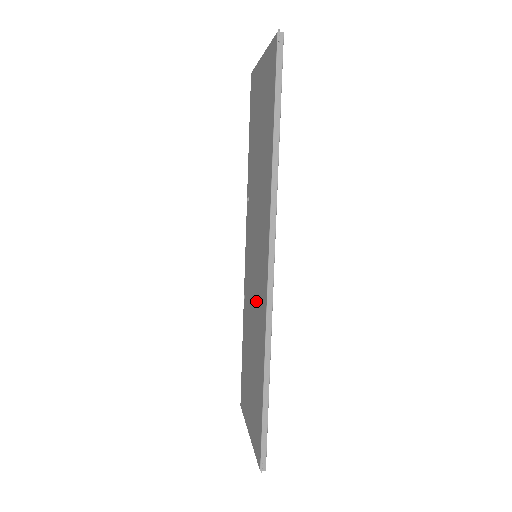
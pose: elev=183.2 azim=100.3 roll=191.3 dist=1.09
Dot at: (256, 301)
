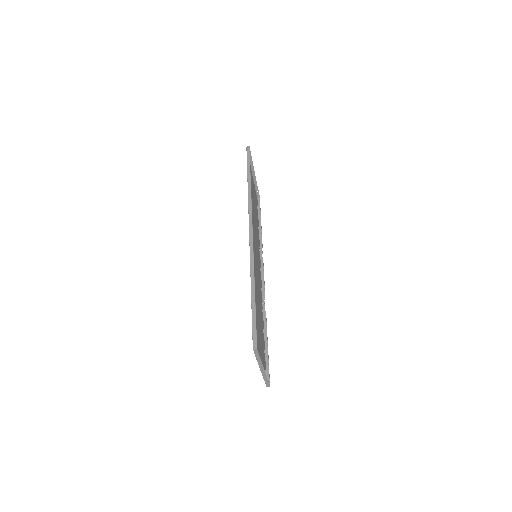
Dot at: occluded
